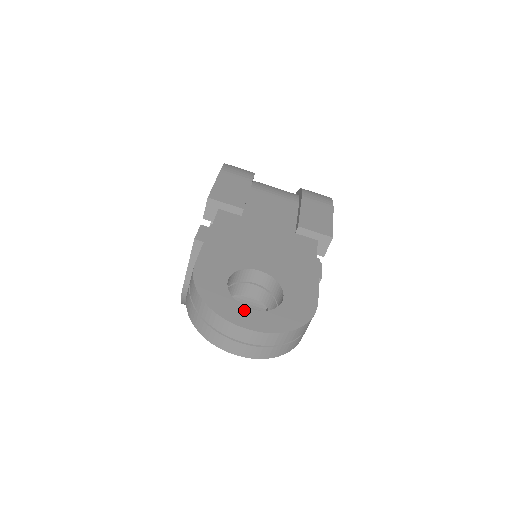
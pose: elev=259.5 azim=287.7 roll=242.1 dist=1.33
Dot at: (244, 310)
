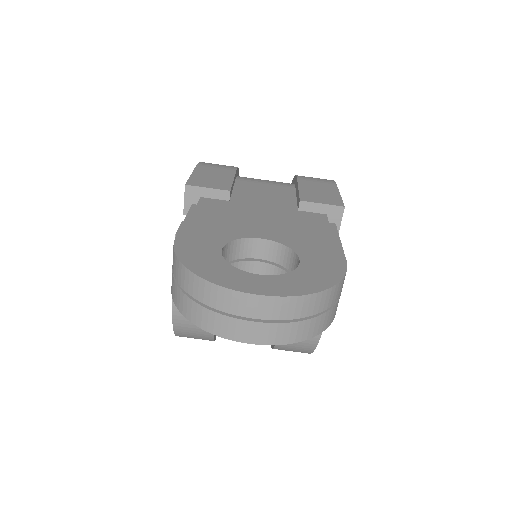
Dot at: (249, 276)
